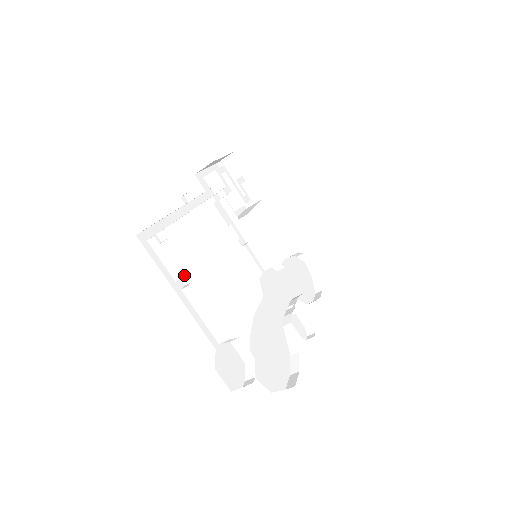
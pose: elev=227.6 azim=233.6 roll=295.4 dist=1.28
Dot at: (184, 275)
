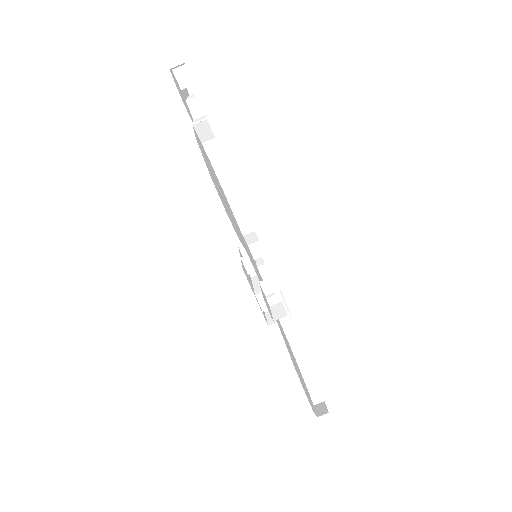
Dot at: occluded
